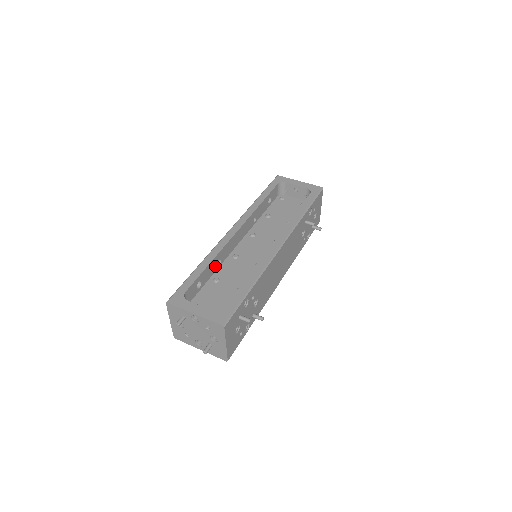
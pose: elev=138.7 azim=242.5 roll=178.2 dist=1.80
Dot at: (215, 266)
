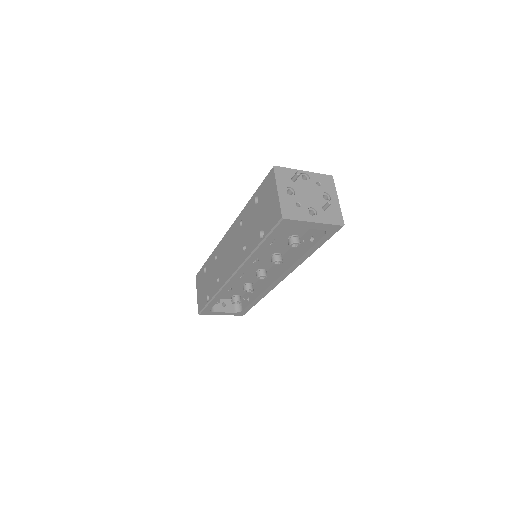
Dot at: occluded
